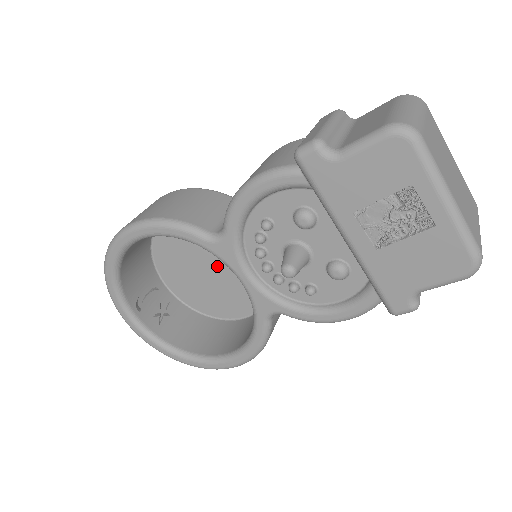
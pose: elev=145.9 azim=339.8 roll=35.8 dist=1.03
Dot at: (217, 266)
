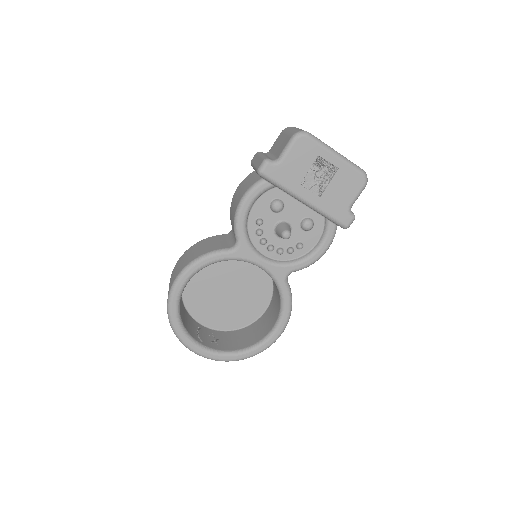
Dot at: (232, 286)
